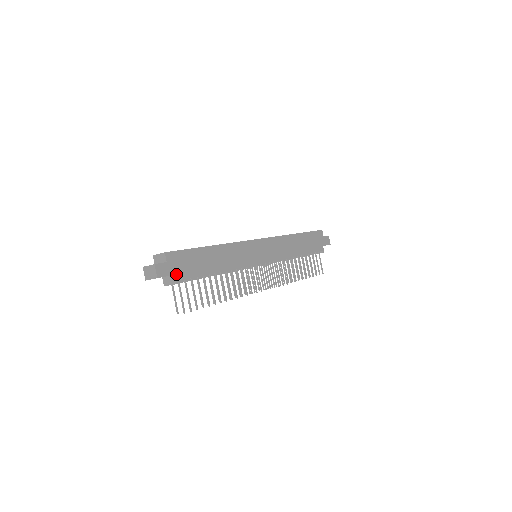
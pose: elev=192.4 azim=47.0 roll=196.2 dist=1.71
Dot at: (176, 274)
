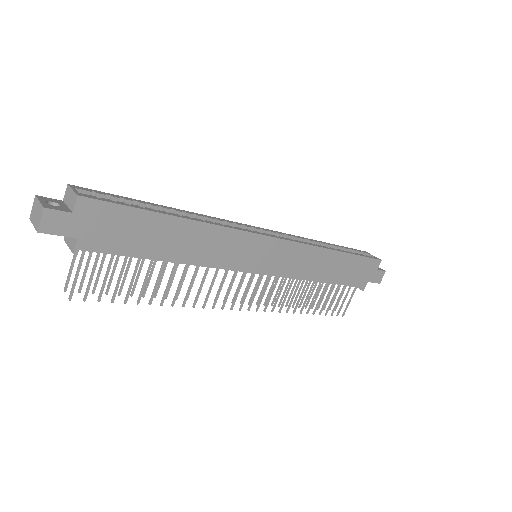
Dot at: (82, 238)
